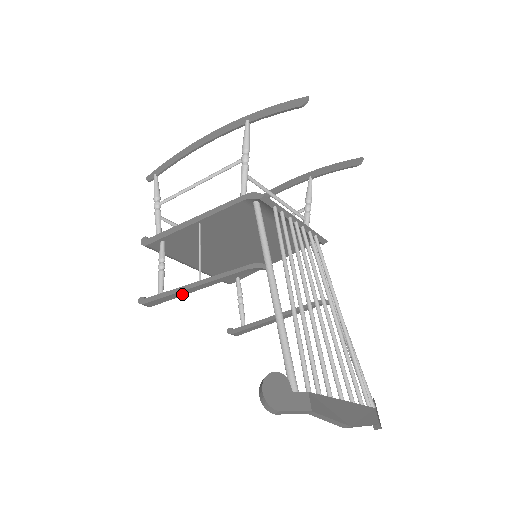
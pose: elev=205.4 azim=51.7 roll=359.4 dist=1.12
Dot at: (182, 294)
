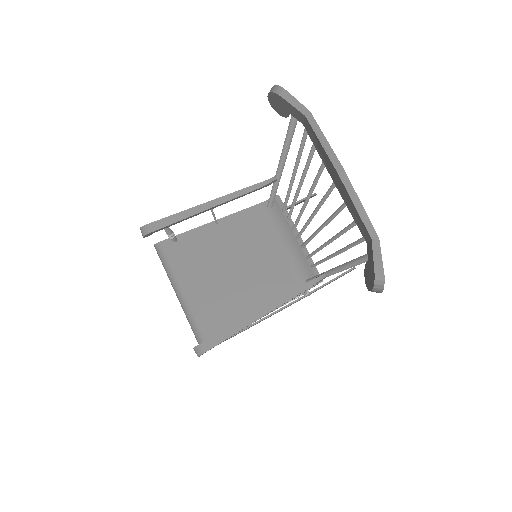
Dot at: (189, 215)
